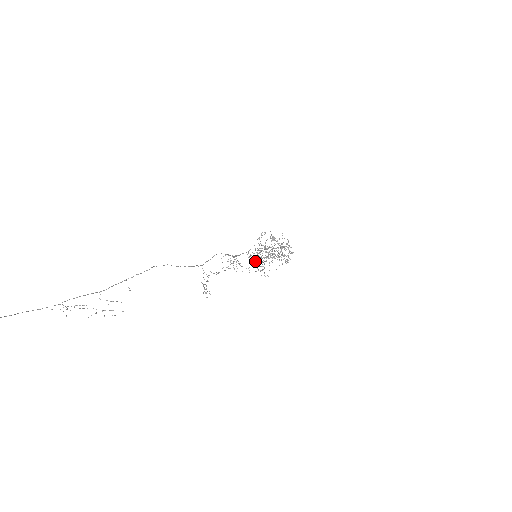
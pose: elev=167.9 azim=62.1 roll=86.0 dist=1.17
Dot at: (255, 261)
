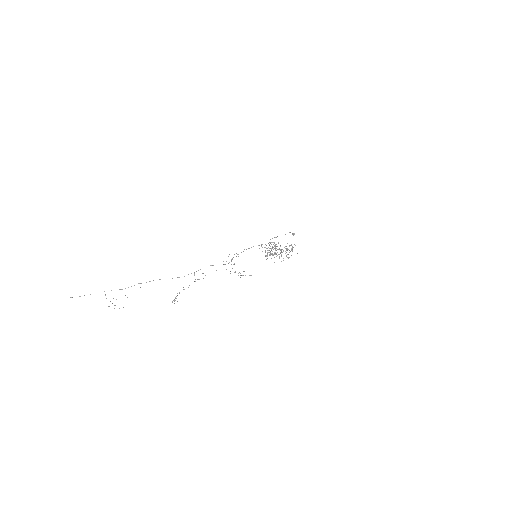
Dot at: occluded
